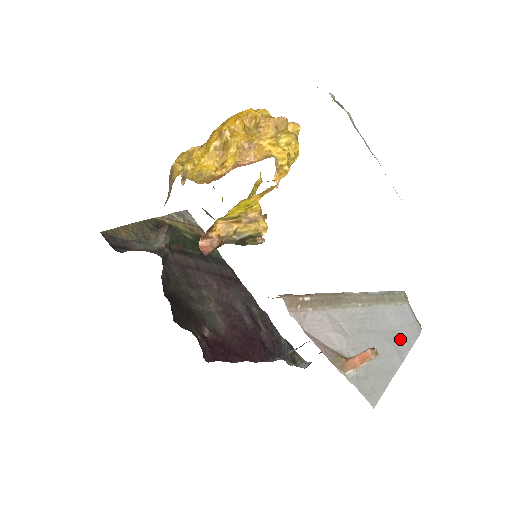
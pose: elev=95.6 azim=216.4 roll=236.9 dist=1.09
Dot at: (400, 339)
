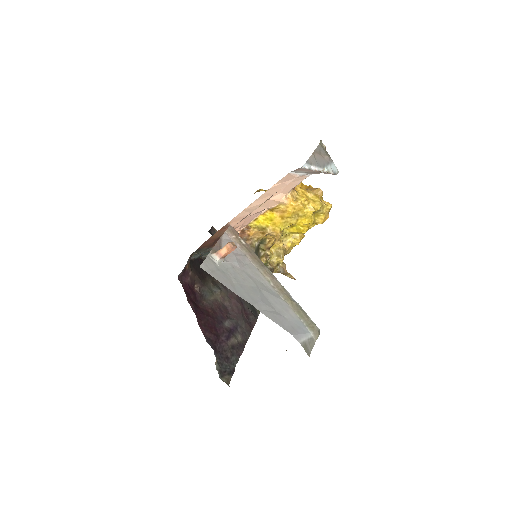
Dot at: (272, 312)
